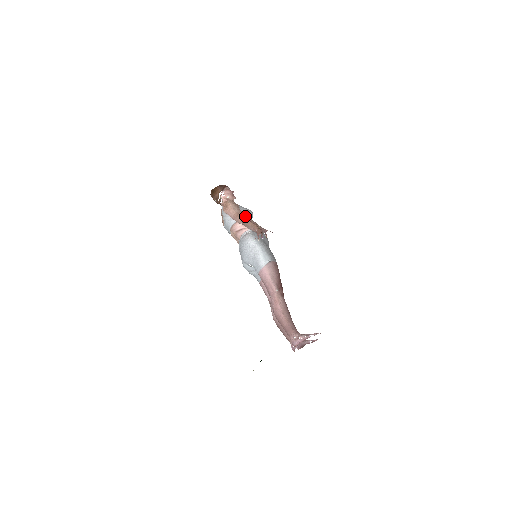
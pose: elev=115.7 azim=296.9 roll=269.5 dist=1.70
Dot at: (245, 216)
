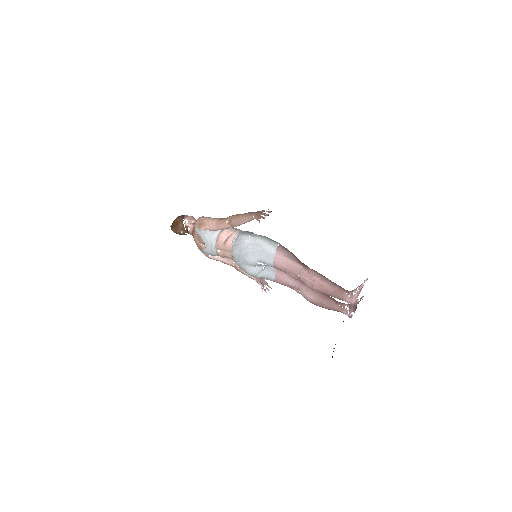
Dot at: (230, 216)
